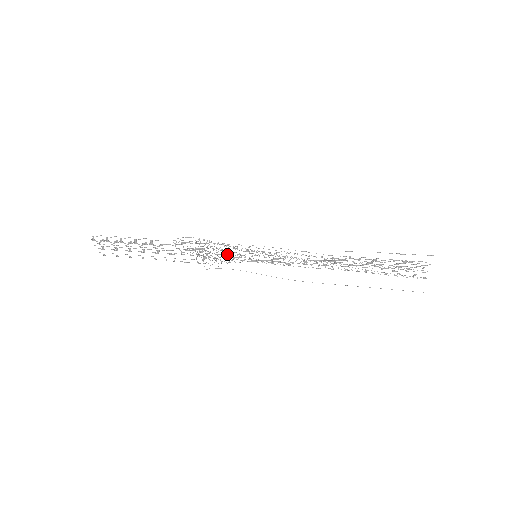
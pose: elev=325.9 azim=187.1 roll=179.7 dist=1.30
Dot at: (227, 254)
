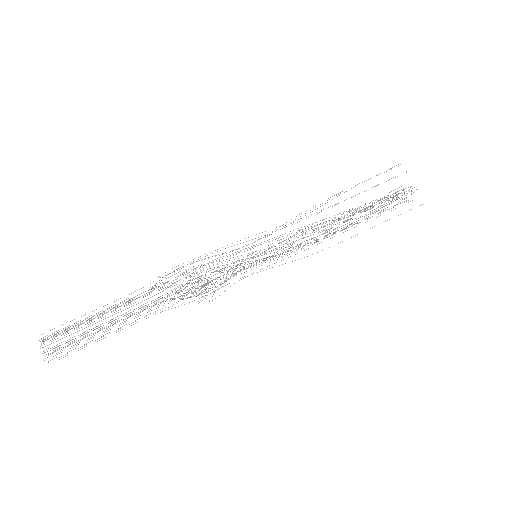
Dot at: occluded
